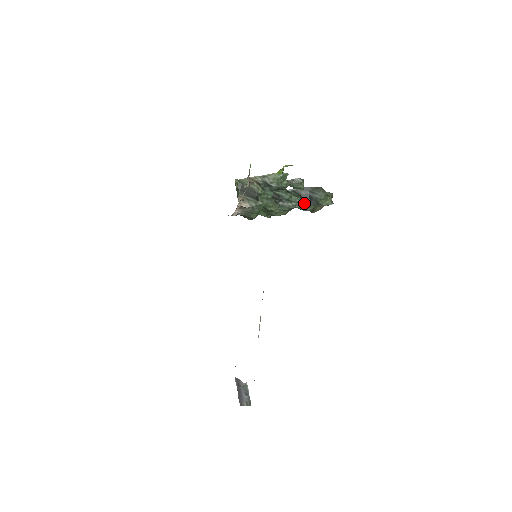
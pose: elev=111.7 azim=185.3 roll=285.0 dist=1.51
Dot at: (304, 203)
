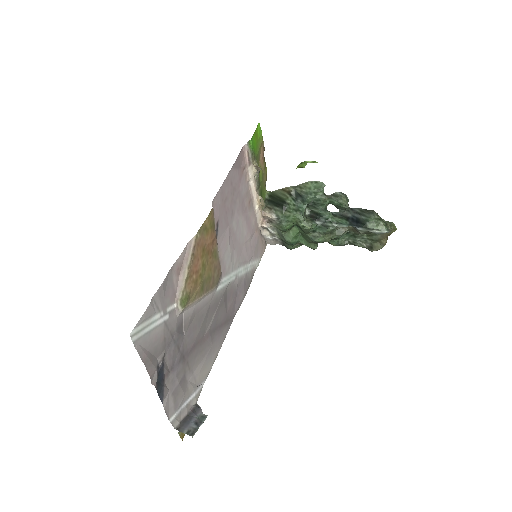
Dot at: (355, 233)
